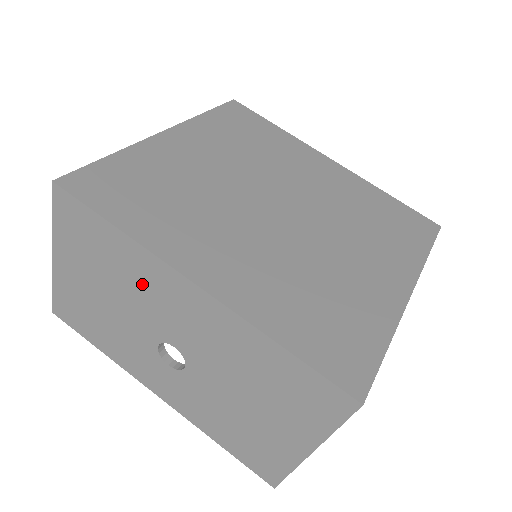
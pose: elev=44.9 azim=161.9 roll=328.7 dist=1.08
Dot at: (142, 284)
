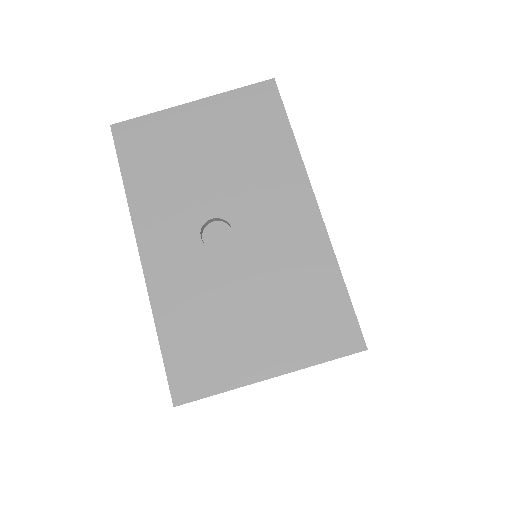
Dot at: (265, 173)
